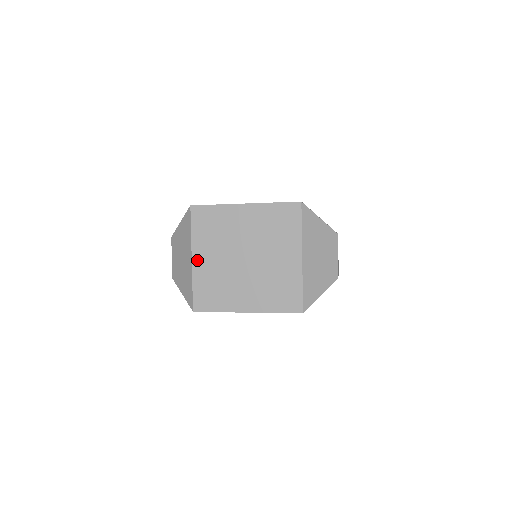
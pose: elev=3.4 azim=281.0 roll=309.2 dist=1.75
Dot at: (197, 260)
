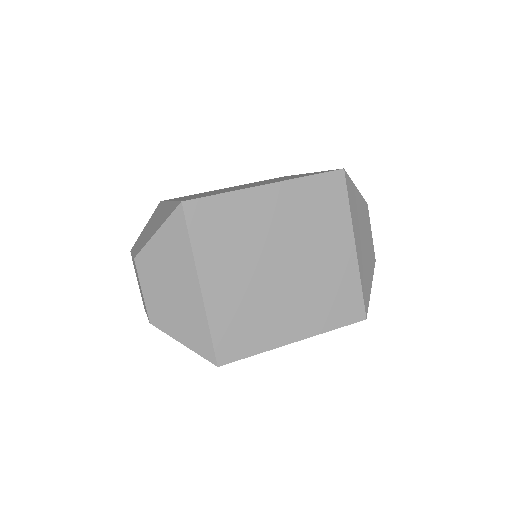
Dot at: occluded
